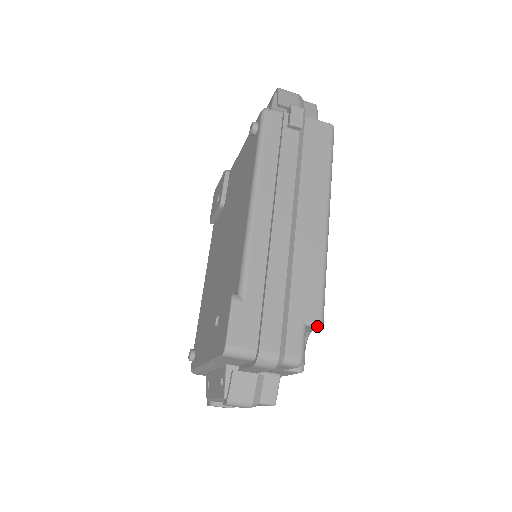
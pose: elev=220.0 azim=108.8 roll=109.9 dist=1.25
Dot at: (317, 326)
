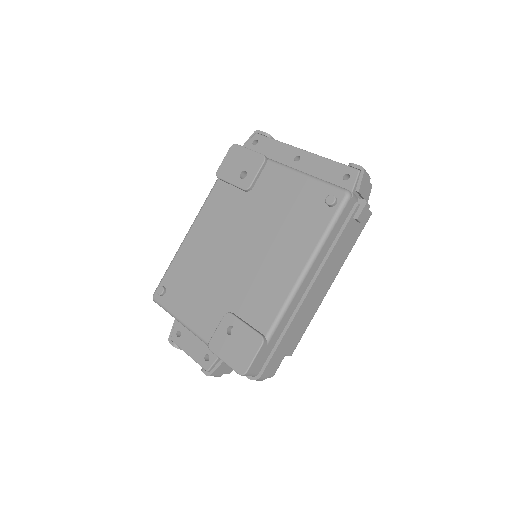
Dot at: occluded
